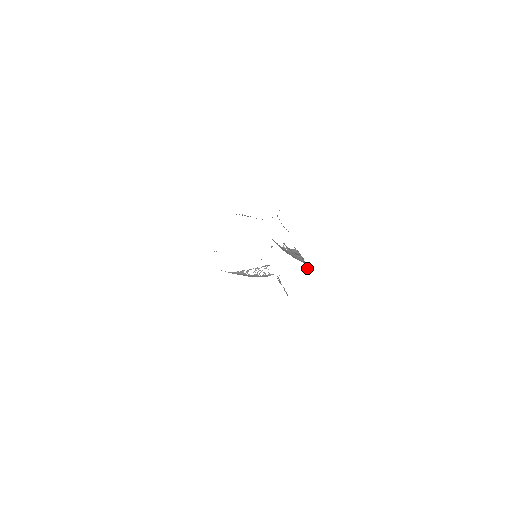
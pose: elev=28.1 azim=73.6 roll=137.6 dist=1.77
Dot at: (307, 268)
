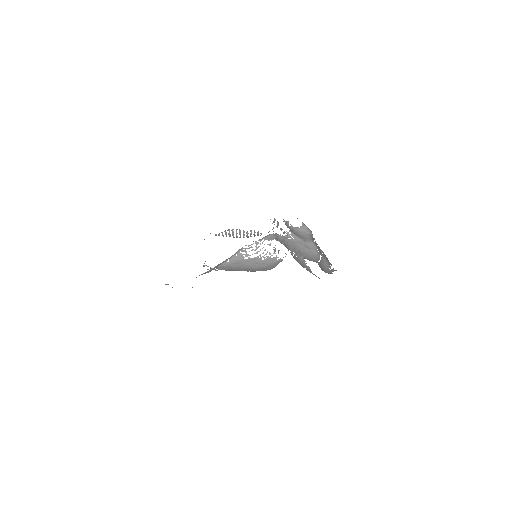
Dot at: (324, 261)
